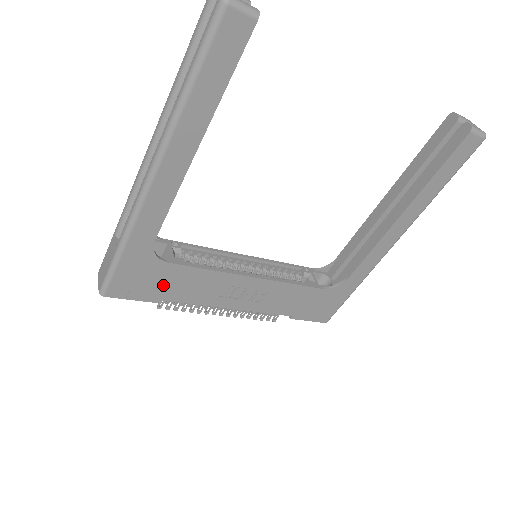
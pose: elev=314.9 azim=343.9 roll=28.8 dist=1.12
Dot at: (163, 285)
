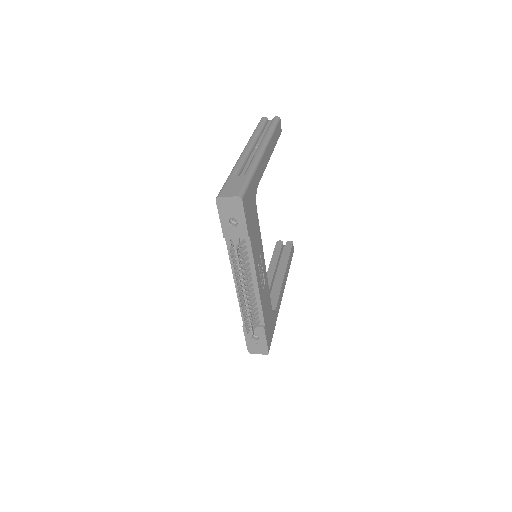
Dot at: (252, 223)
